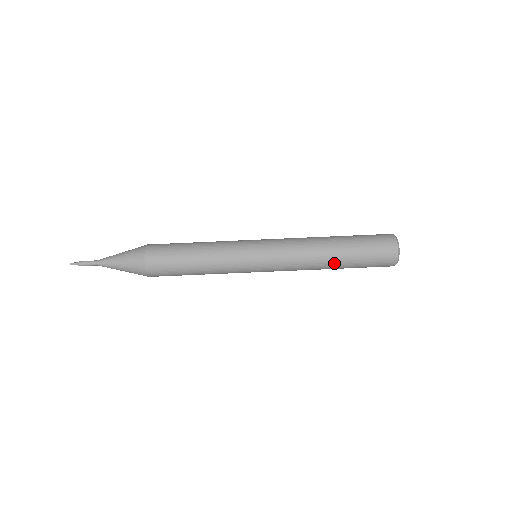
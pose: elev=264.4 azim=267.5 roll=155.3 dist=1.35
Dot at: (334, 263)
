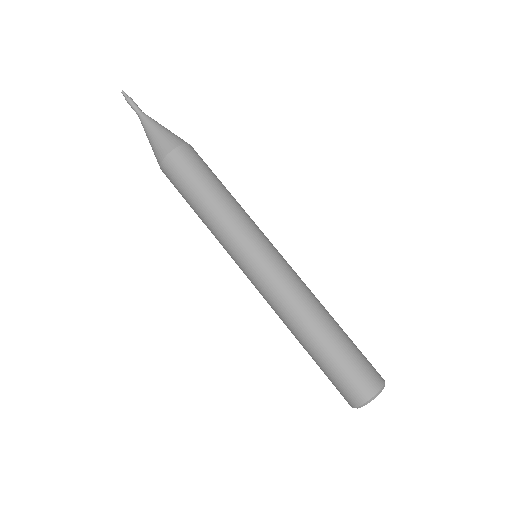
Dot at: (305, 340)
